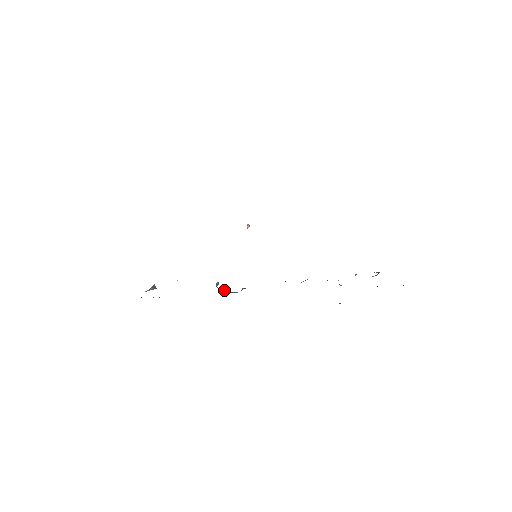
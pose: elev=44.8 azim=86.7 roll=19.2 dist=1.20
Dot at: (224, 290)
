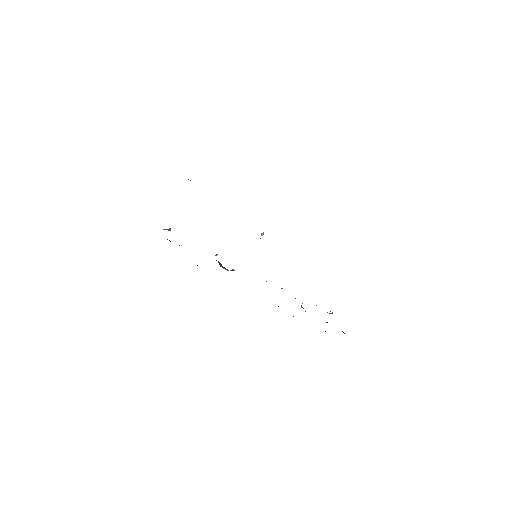
Dot at: (219, 263)
